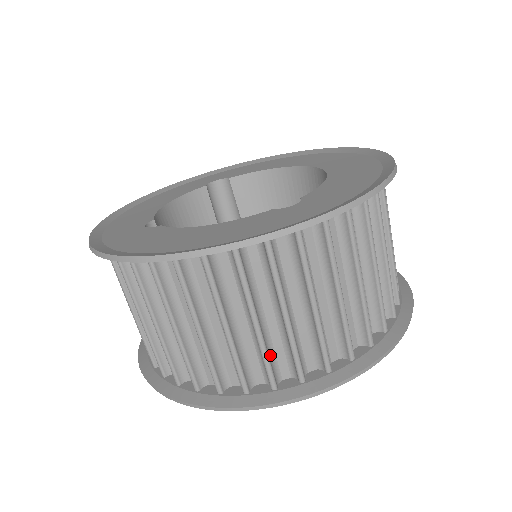
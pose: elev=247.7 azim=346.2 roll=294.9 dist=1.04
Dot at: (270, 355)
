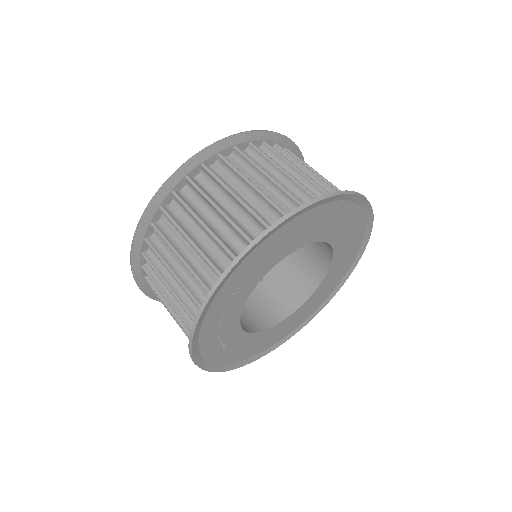
Dot at: (241, 228)
